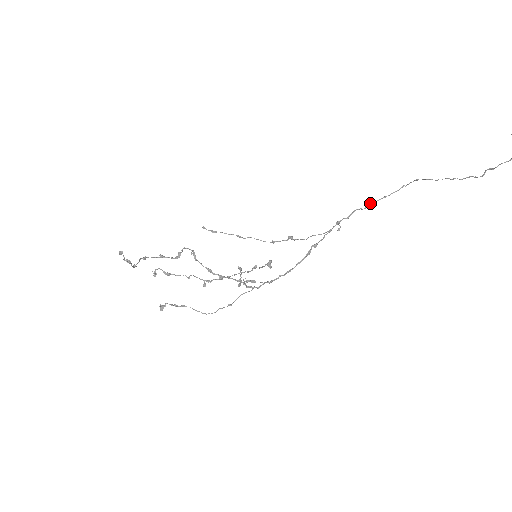
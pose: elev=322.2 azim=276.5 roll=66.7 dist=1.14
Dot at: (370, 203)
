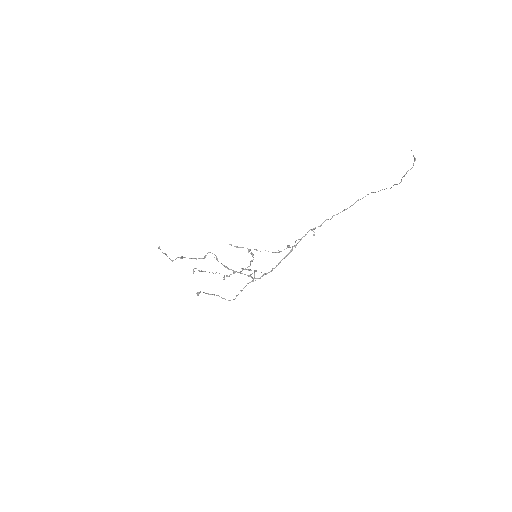
Dot at: occluded
